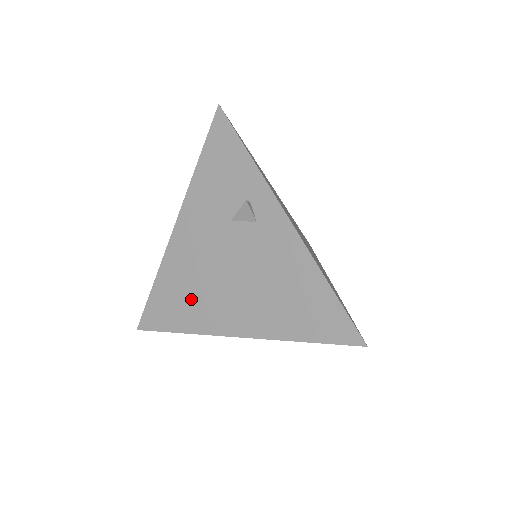
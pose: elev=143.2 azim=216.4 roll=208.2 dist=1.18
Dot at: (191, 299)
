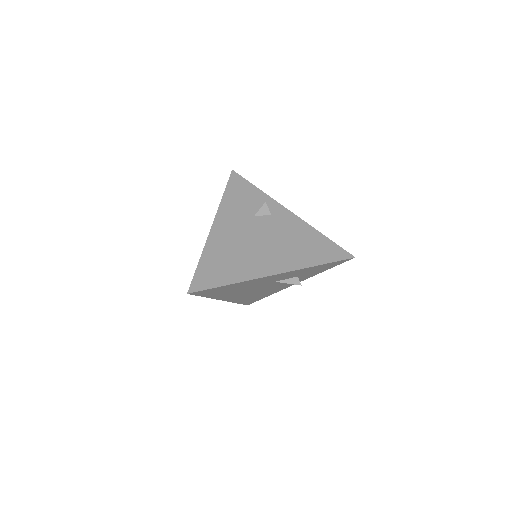
Dot at: (235, 261)
